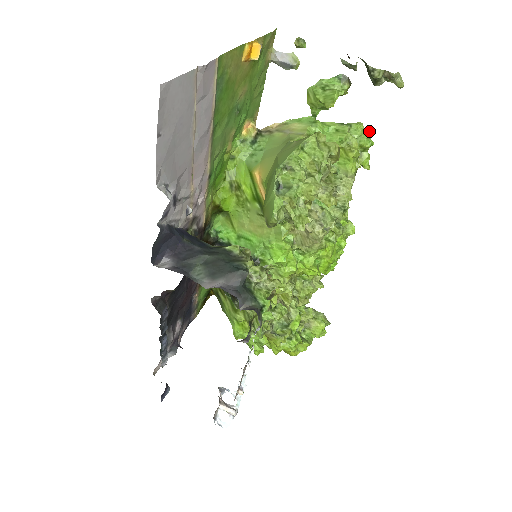
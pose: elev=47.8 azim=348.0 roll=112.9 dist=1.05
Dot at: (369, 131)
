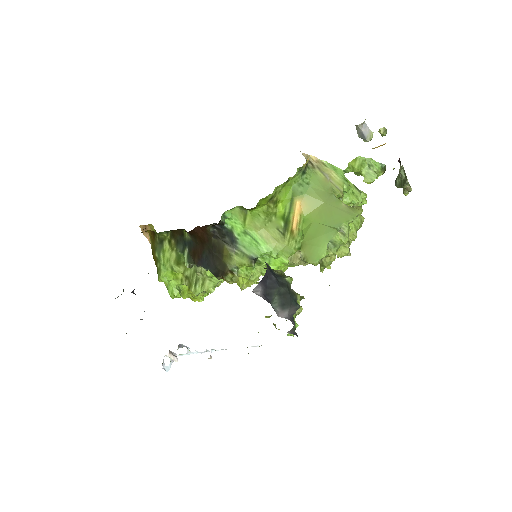
Dot at: (366, 202)
